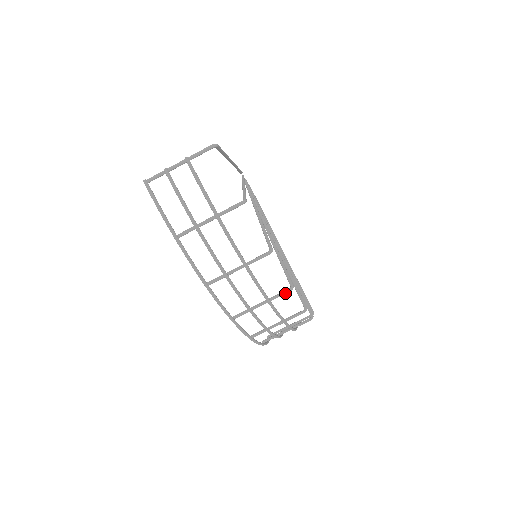
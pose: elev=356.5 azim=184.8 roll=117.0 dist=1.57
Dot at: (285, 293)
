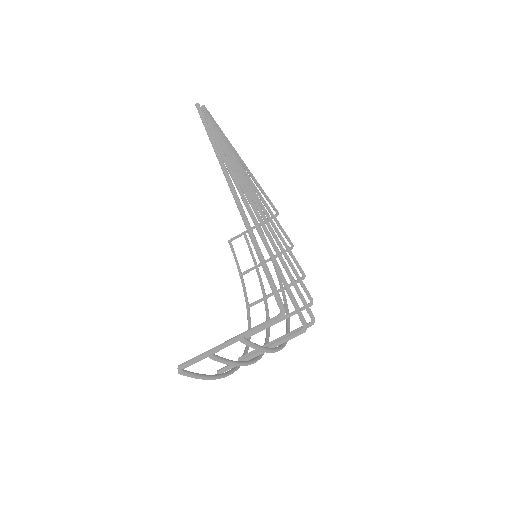
Dot at: occluded
